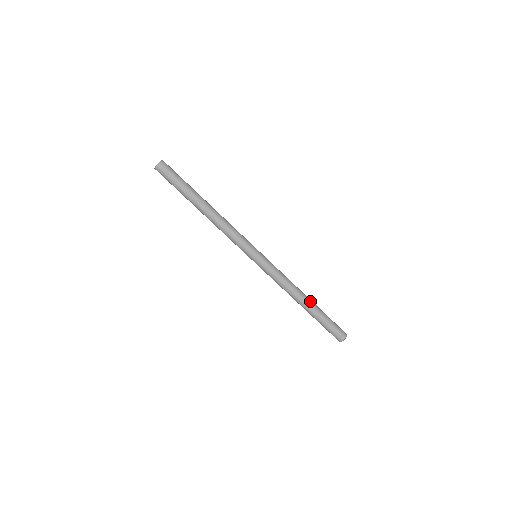
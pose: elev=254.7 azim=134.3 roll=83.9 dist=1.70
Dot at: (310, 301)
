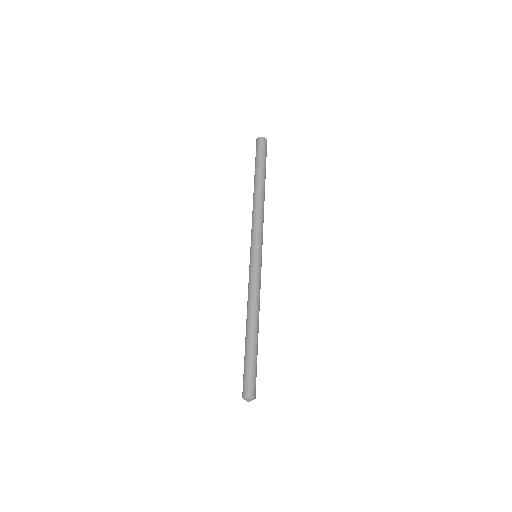
Dot at: (255, 332)
